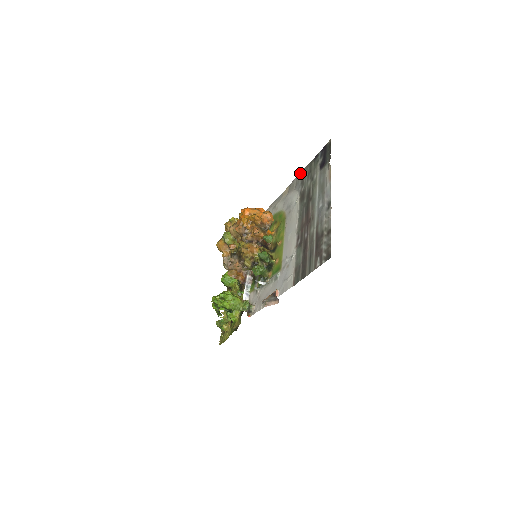
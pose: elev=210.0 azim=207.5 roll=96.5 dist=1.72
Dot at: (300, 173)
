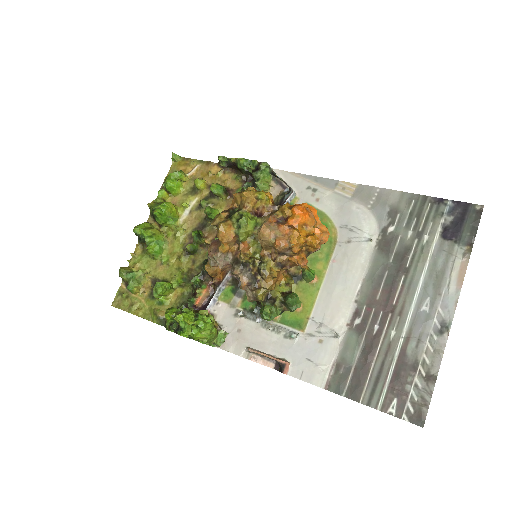
Dot at: (393, 191)
